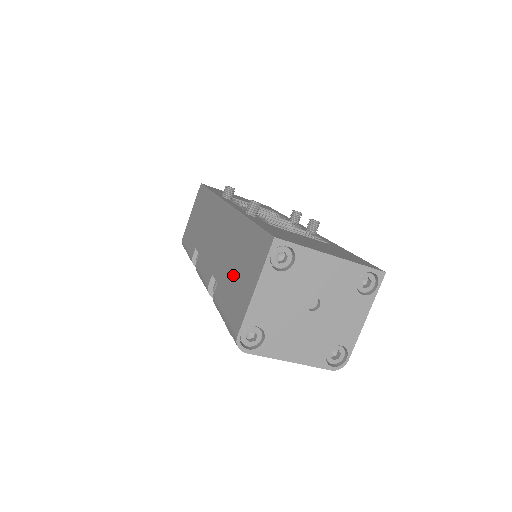
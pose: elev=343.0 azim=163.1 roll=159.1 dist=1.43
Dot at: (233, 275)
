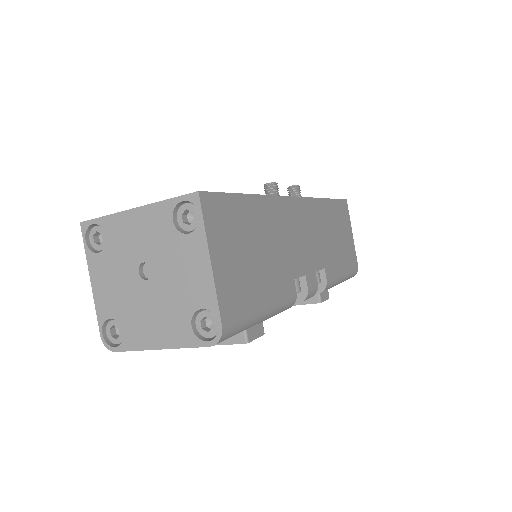
Dot at: occluded
